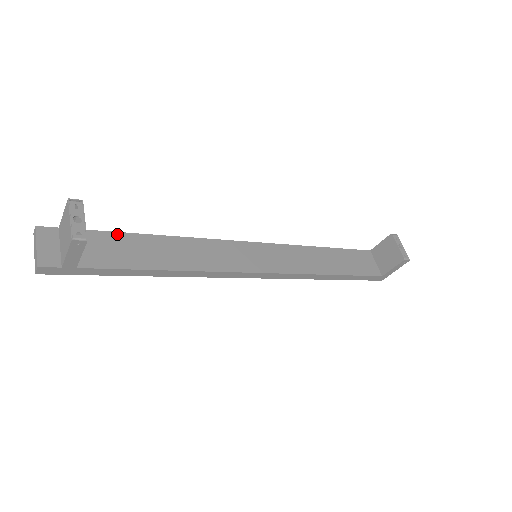
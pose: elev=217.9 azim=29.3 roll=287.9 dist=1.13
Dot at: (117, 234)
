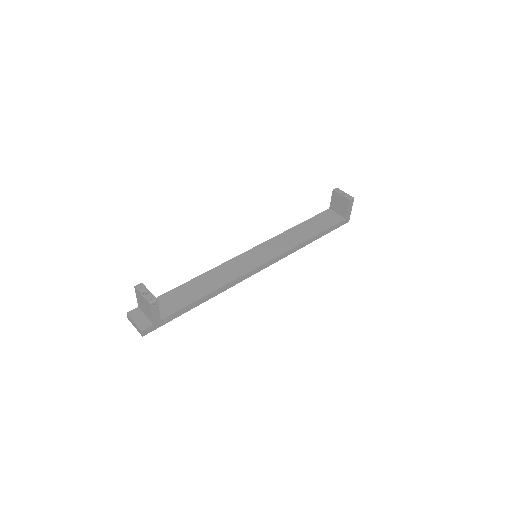
Dot at: (170, 292)
